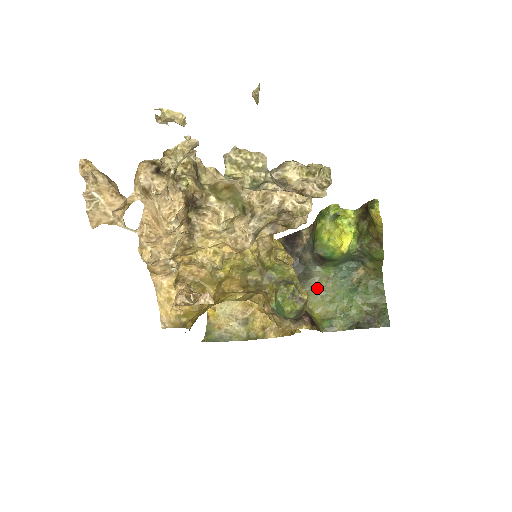
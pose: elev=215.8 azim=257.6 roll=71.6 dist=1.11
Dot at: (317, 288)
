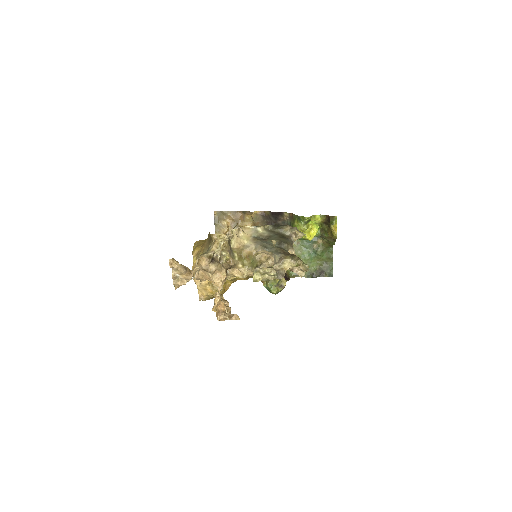
Dot at: occluded
